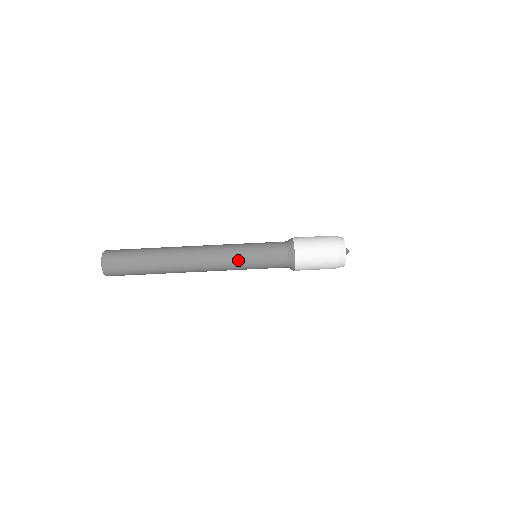
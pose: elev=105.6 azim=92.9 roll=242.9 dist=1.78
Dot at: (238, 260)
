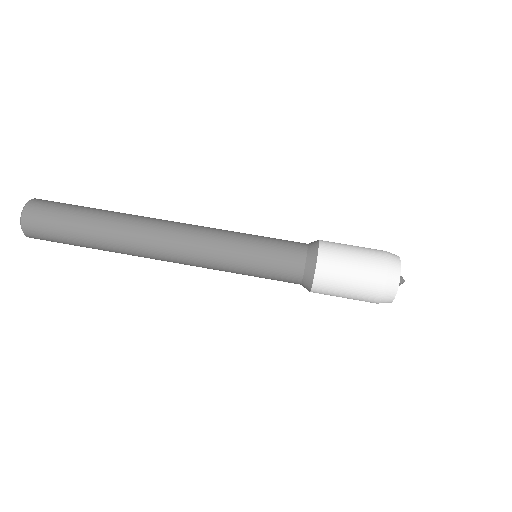
Dot at: (224, 263)
